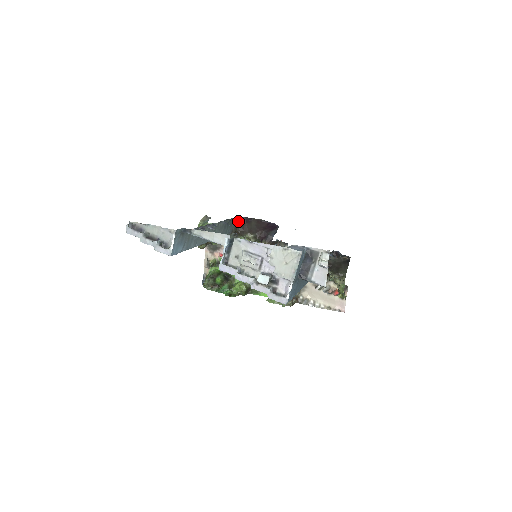
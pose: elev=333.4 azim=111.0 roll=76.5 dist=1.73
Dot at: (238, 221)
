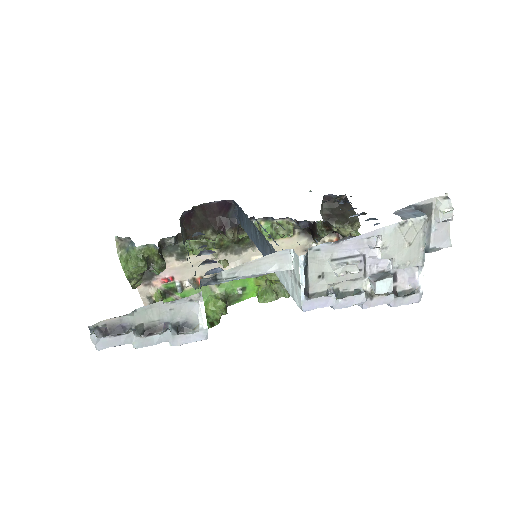
Dot at: (181, 221)
